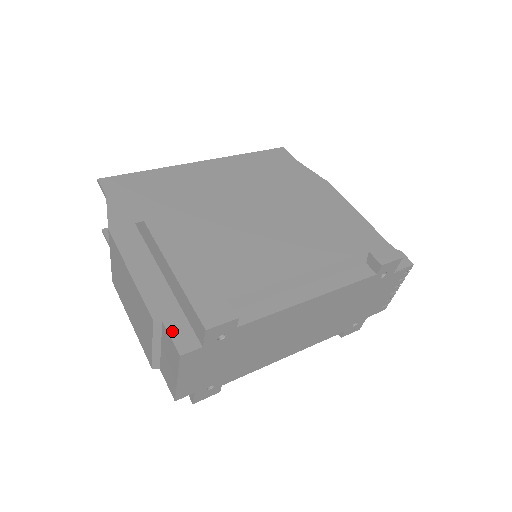
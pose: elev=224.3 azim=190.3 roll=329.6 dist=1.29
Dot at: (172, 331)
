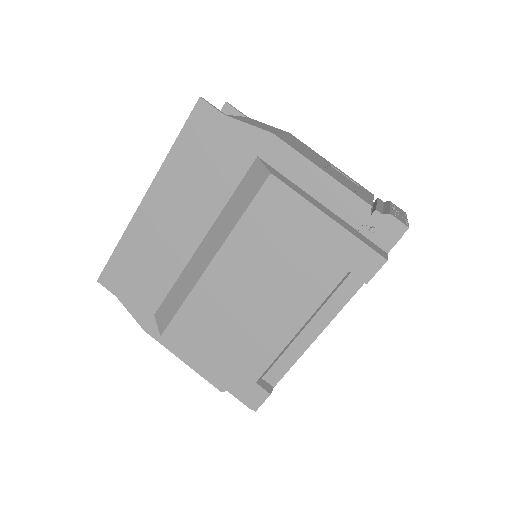
Dot at: occluded
